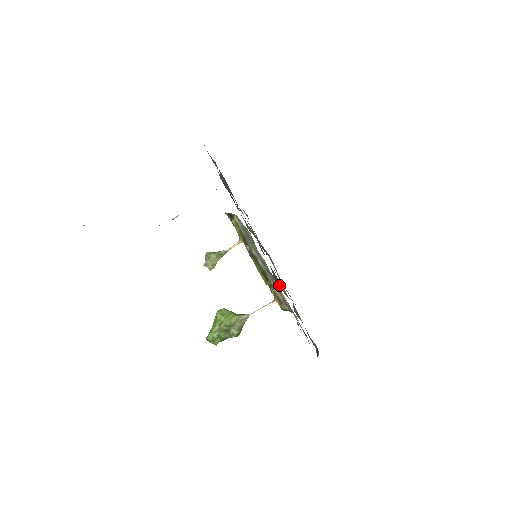
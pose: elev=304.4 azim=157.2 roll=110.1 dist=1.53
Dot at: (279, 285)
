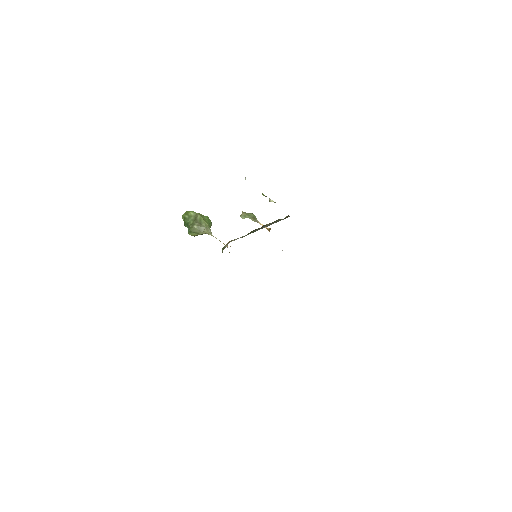
Dot at: occluded
